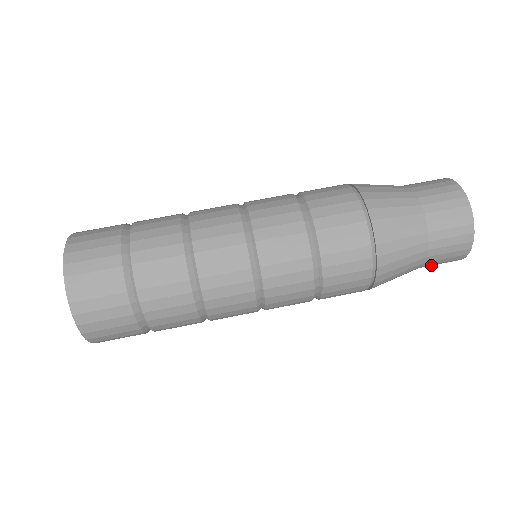
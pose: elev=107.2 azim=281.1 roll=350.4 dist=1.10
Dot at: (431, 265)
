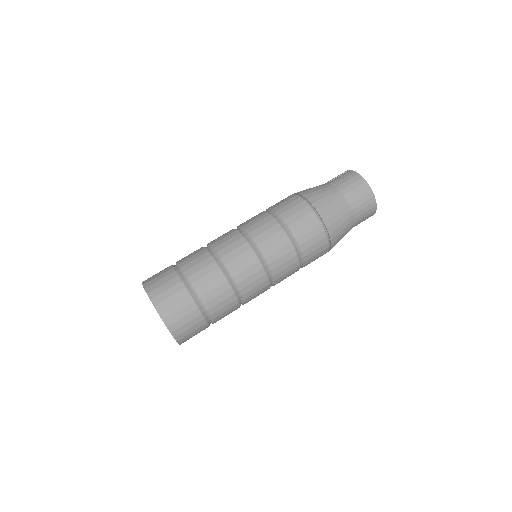
Dot at: occluded
